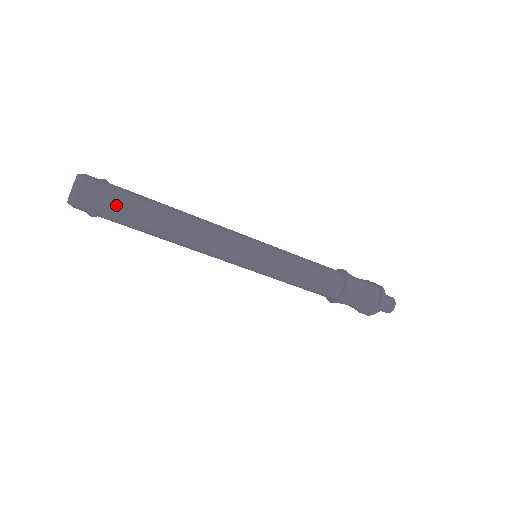
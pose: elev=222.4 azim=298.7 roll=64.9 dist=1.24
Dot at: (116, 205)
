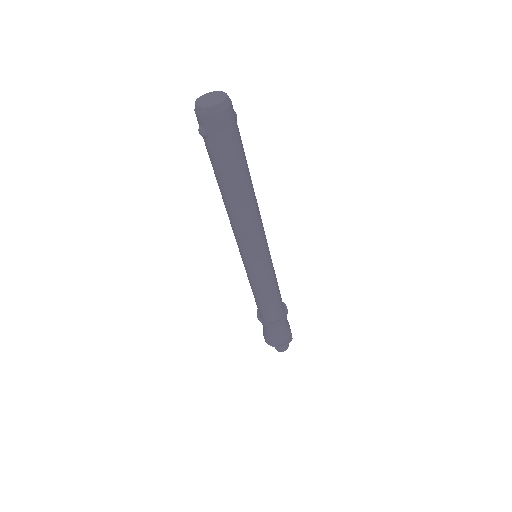
Dot at: (226, 149)
